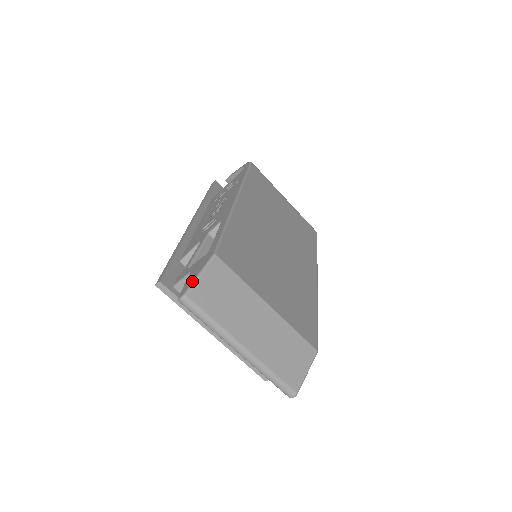
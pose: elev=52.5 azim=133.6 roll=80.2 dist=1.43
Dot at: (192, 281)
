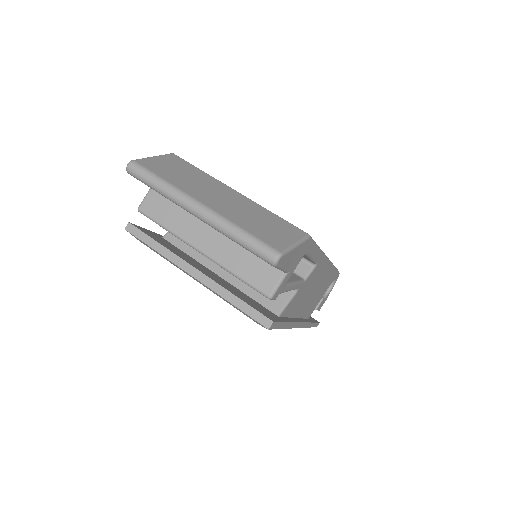
Dot at: occluded
